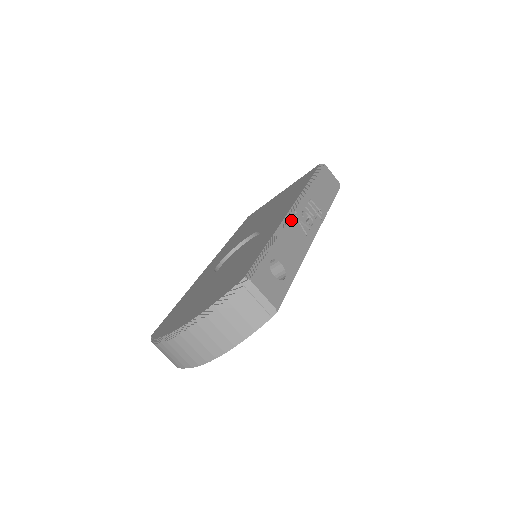
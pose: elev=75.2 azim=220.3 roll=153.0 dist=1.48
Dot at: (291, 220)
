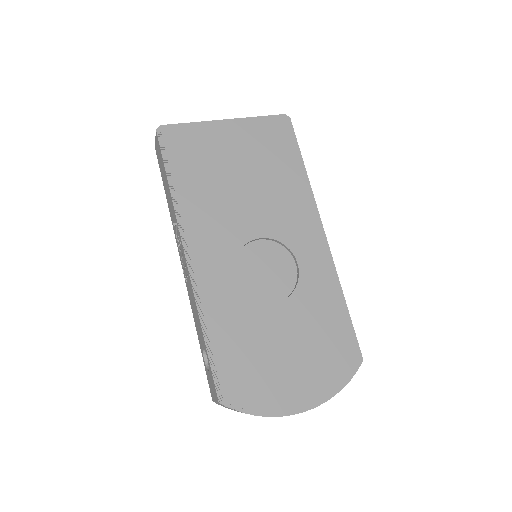
Dot at: (330, 253)
